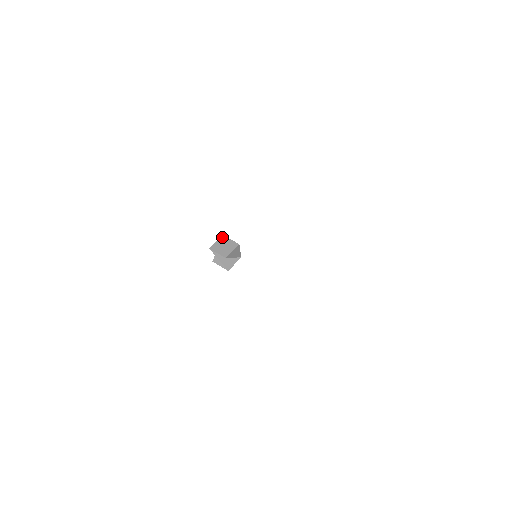
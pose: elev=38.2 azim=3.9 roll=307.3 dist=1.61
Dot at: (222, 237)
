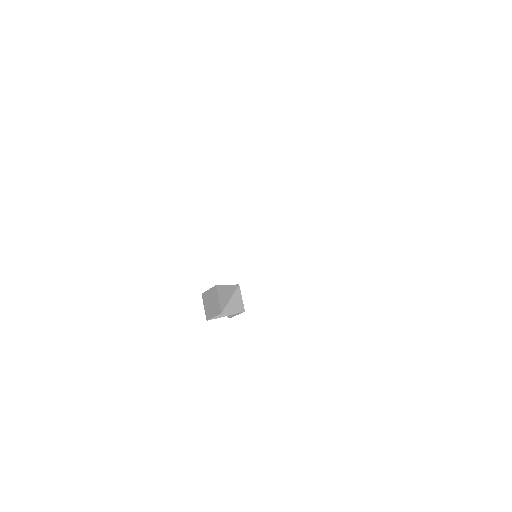
Dot at: (202, 297)
